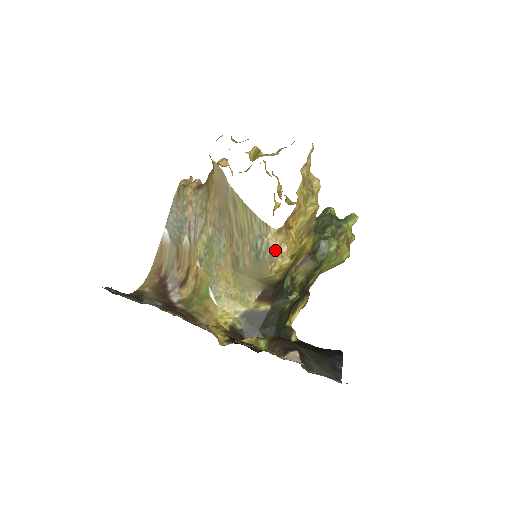
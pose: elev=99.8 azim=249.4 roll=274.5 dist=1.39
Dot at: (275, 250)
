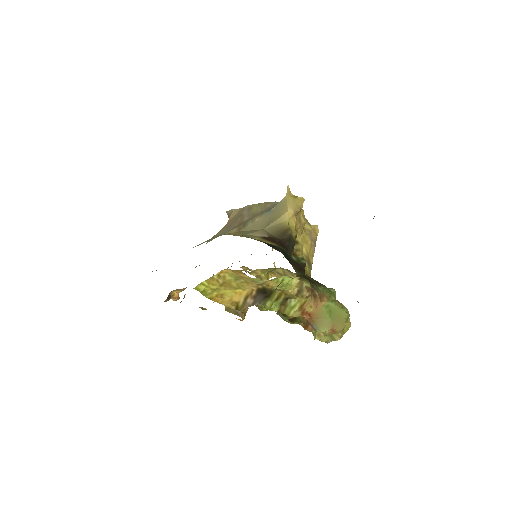
Dot at: occluded
